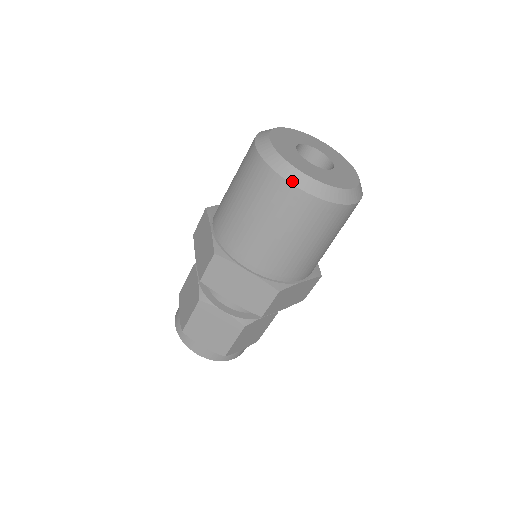
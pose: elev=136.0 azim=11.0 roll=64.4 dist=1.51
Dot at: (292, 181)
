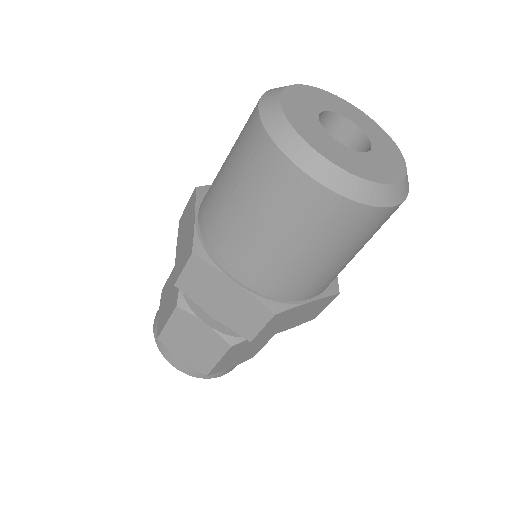
Dot at: (384, 204)
